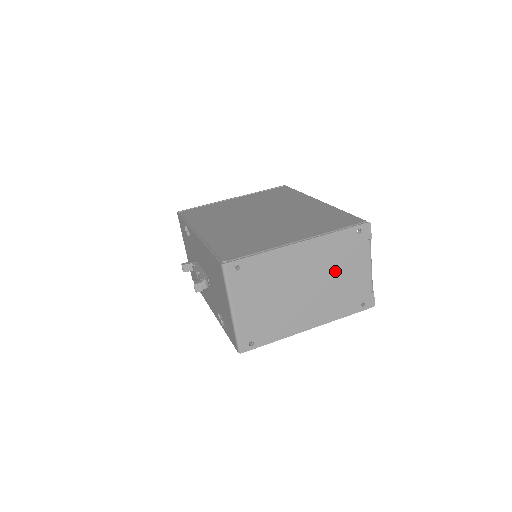
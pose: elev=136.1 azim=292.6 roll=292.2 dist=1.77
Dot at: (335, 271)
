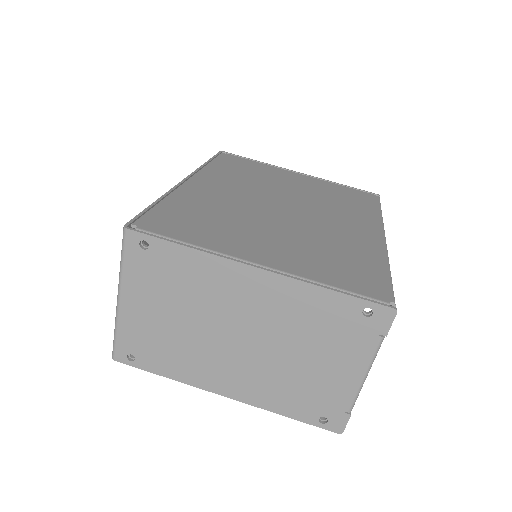
Dot at: (298, 345)
